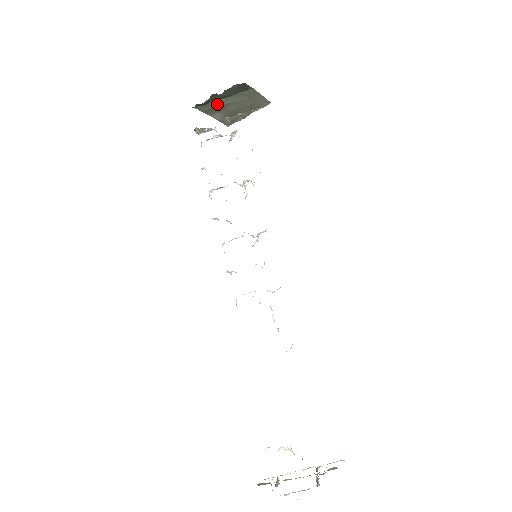
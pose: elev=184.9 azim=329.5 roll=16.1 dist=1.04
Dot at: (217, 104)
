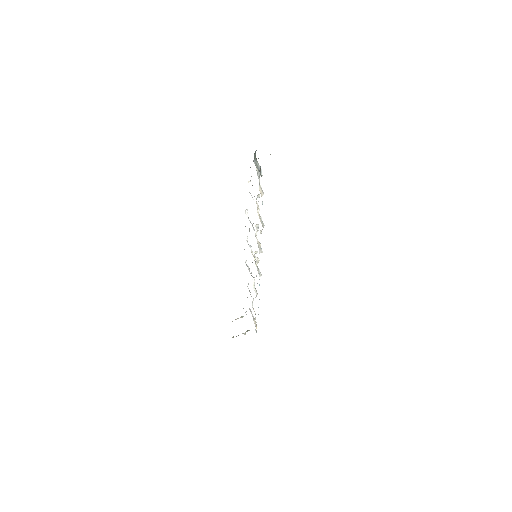
Dot at: occluded
